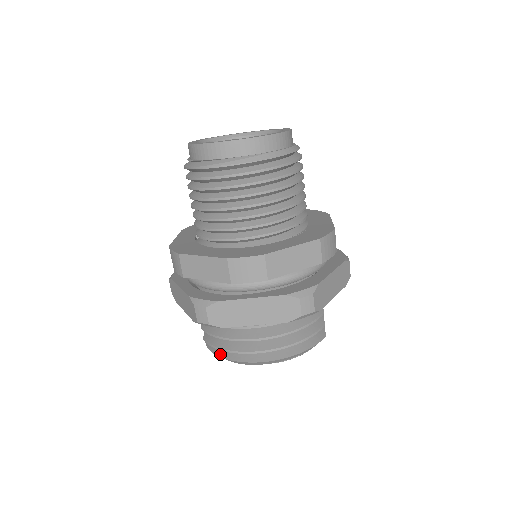
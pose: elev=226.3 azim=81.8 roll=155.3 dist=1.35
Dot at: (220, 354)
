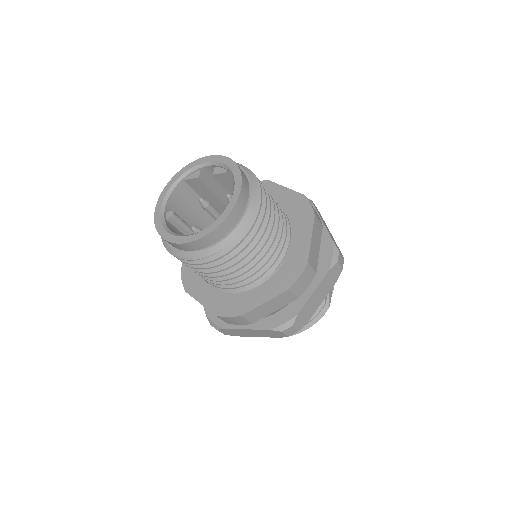
Dot at: occluded
